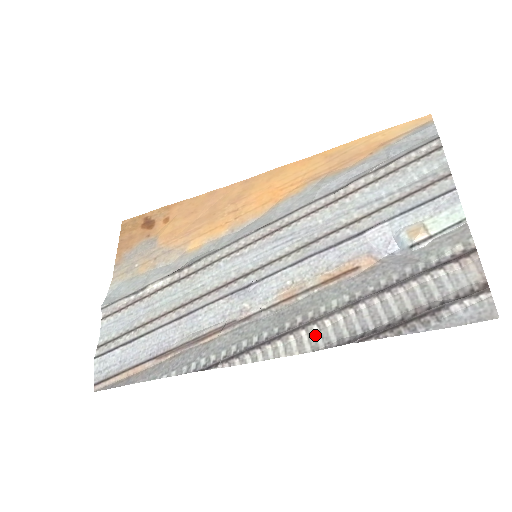
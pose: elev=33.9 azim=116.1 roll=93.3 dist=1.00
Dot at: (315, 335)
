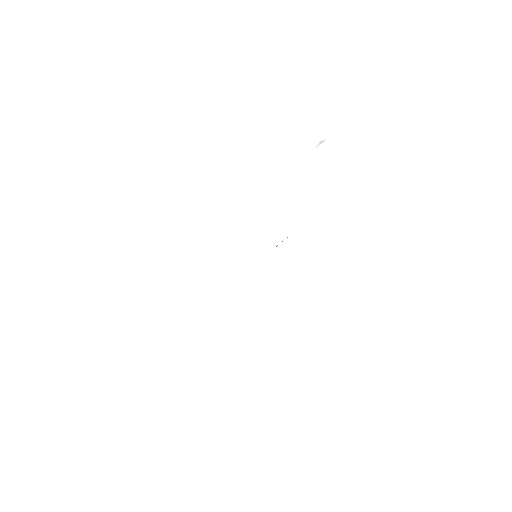
Dot at: occluded
